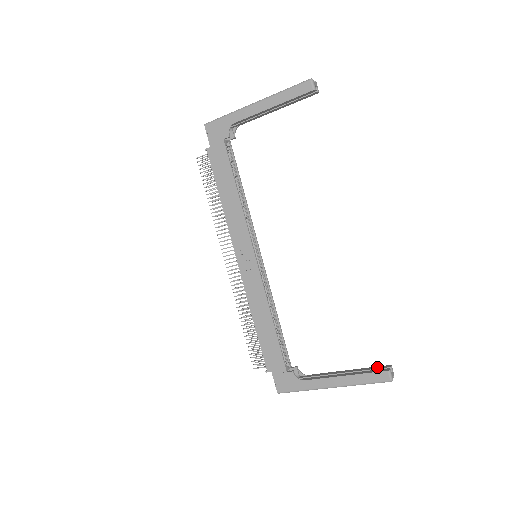
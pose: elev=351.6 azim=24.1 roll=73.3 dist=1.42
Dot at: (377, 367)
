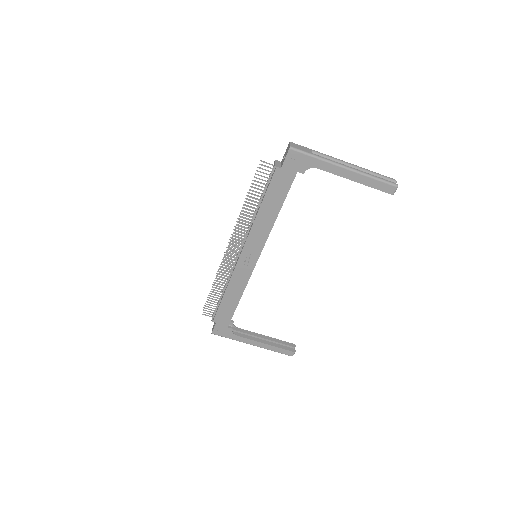
Dot at: (287, 343)
